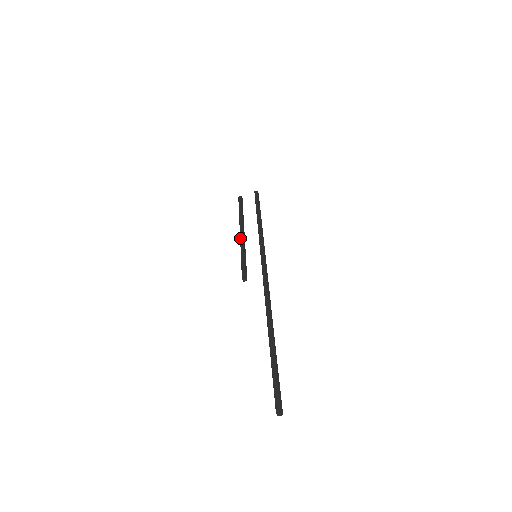
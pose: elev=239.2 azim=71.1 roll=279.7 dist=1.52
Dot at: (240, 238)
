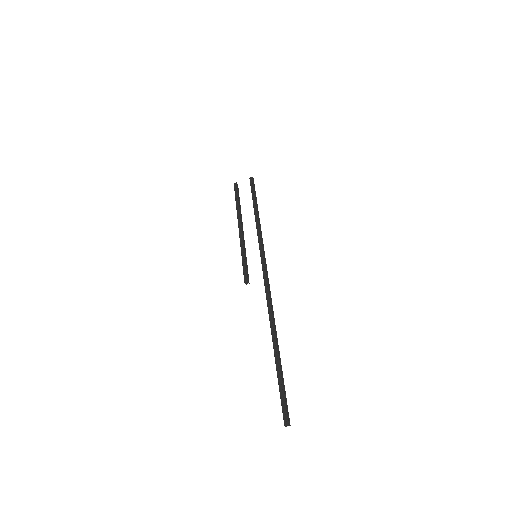
Dot at: (239, 235)
